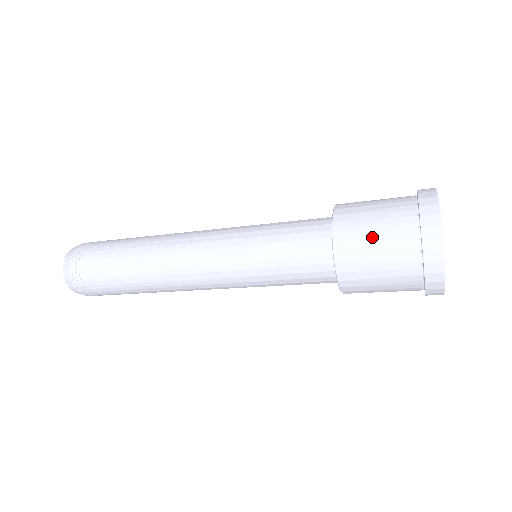
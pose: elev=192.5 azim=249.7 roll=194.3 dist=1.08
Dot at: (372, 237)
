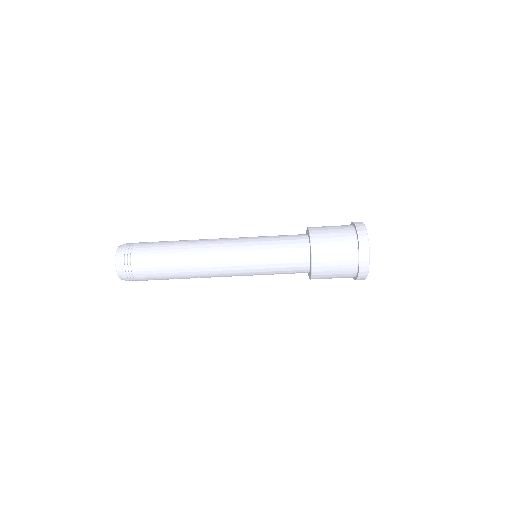
Dot at: occluded
